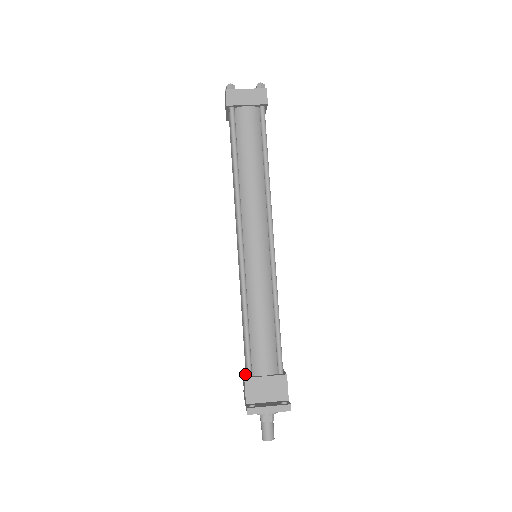
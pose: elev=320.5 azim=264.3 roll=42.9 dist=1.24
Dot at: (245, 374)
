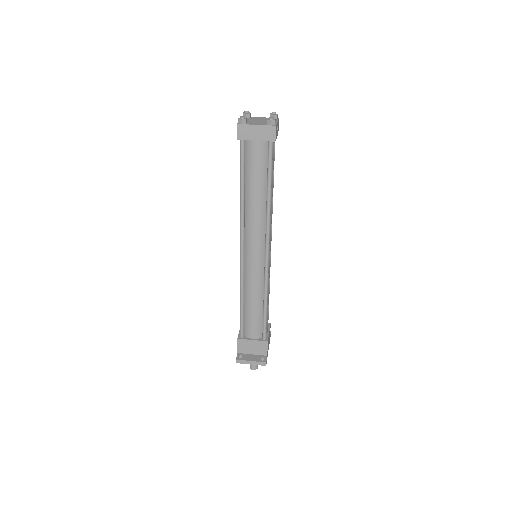
Dot at: occluded
